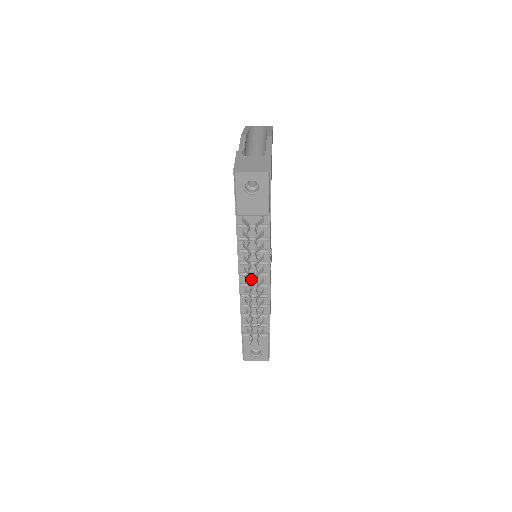
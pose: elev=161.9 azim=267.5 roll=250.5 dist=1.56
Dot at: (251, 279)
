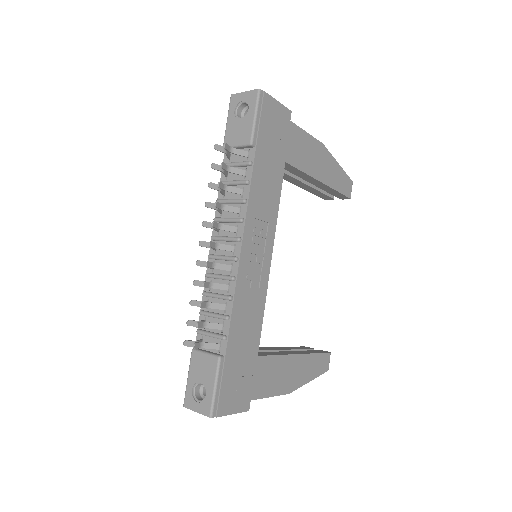
Dot at: occluded
